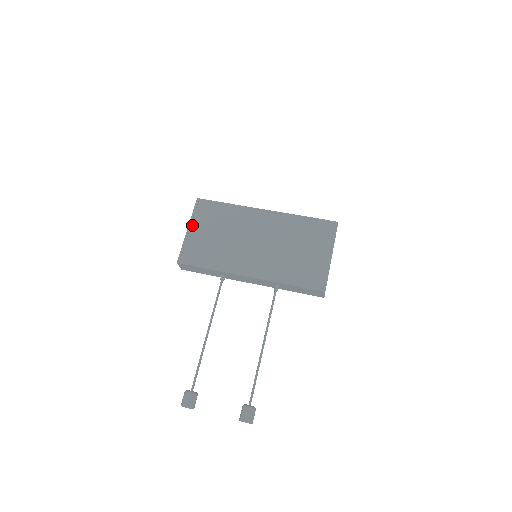
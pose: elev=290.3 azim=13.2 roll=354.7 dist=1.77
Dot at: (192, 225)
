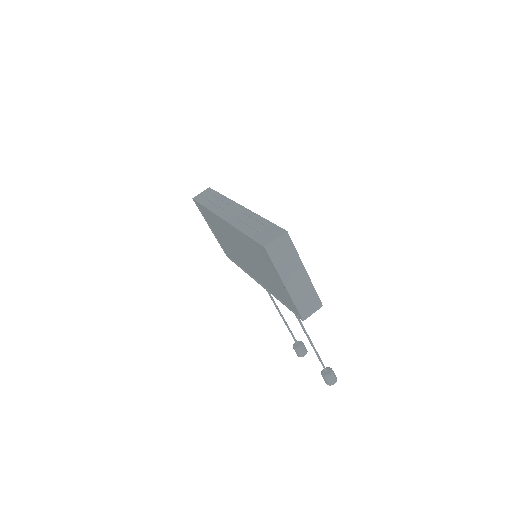
Dot at: (209, 225)
